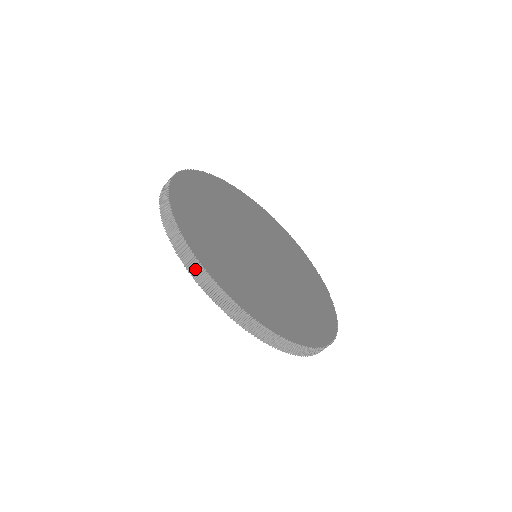
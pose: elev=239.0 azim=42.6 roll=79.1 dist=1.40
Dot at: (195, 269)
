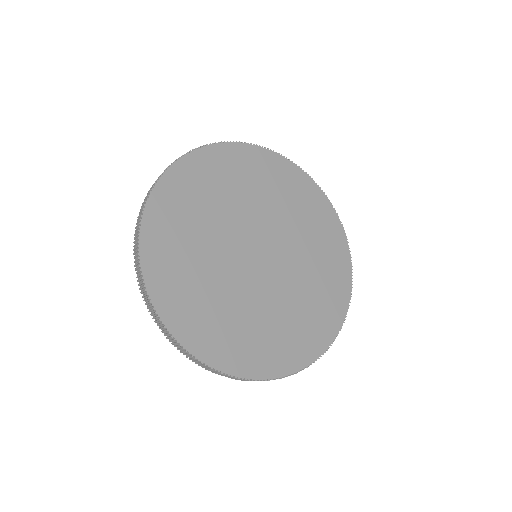
Dot at: (140, 278)
